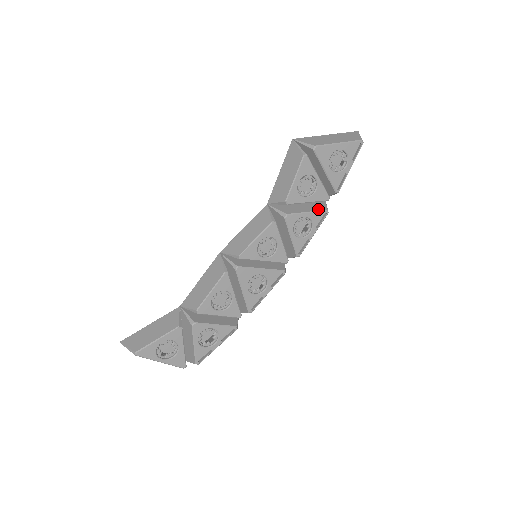
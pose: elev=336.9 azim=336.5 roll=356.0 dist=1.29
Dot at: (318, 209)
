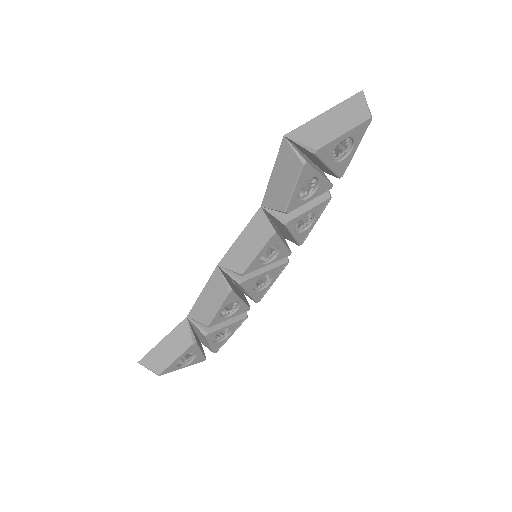
Dot at: (320, 199)
